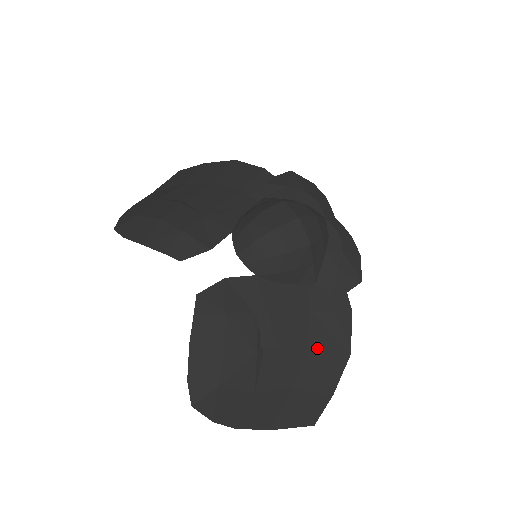
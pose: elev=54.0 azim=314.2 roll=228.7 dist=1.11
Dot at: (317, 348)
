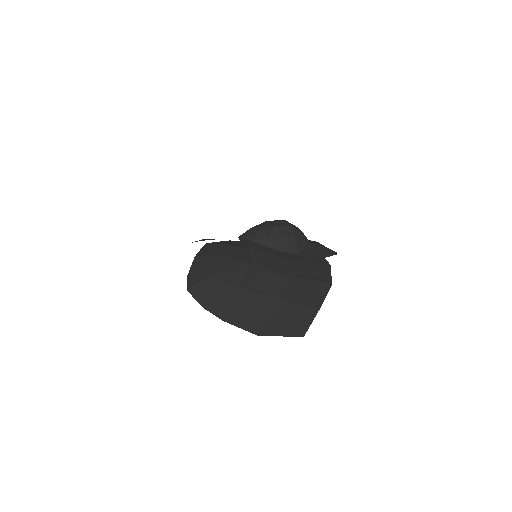
Dot at: (301, 277)
